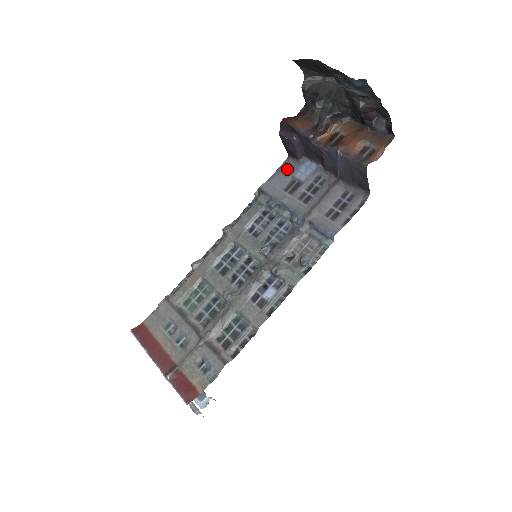
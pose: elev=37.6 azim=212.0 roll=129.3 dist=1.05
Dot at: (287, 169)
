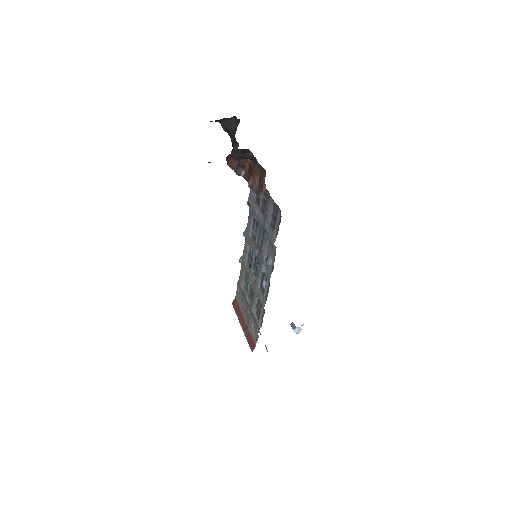
Dot at: occluded
